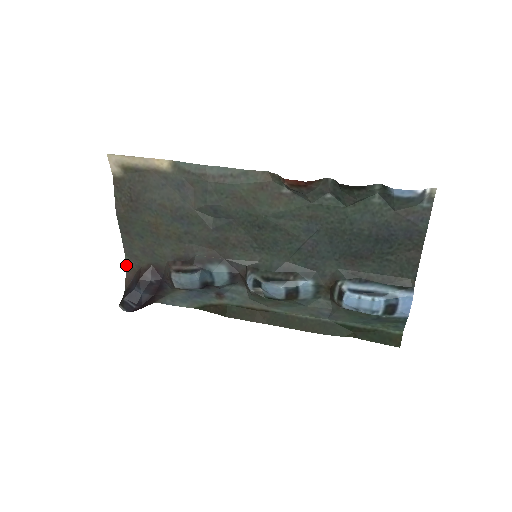
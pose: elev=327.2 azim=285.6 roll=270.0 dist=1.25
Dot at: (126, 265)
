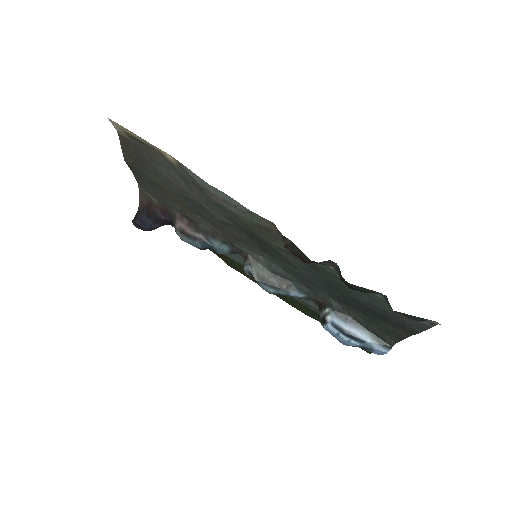
Dot at: (139, 190)
